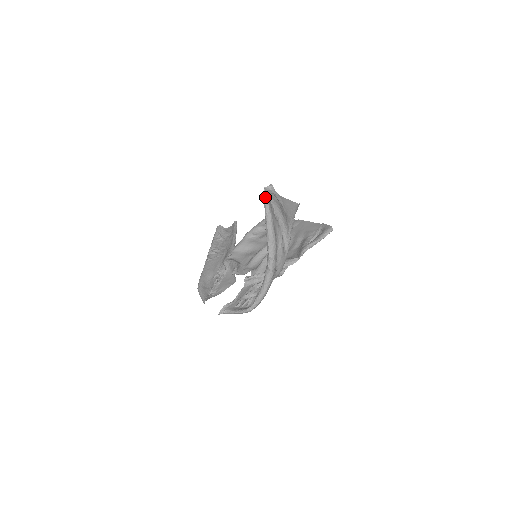
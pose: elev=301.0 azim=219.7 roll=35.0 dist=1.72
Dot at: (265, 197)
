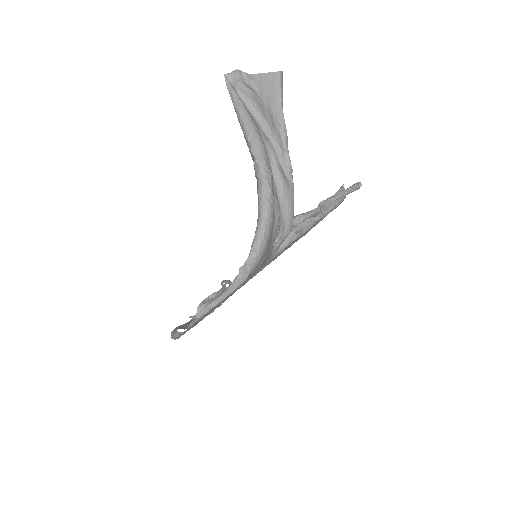
Dot at: (228, 85)
